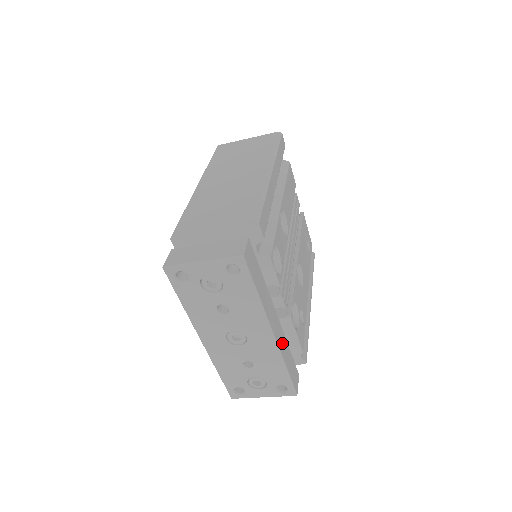
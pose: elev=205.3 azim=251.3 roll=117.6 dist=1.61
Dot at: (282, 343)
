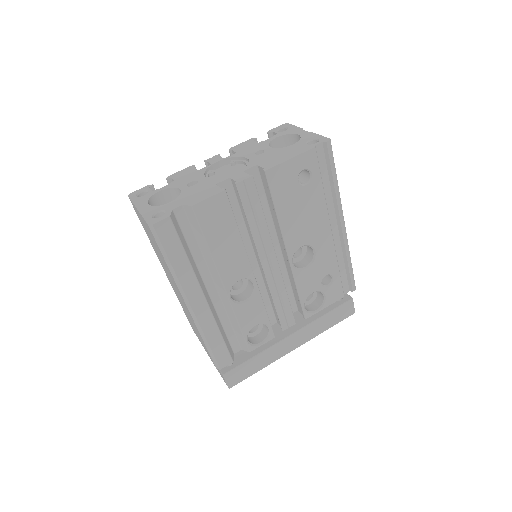
Dot at: (310, 332)
